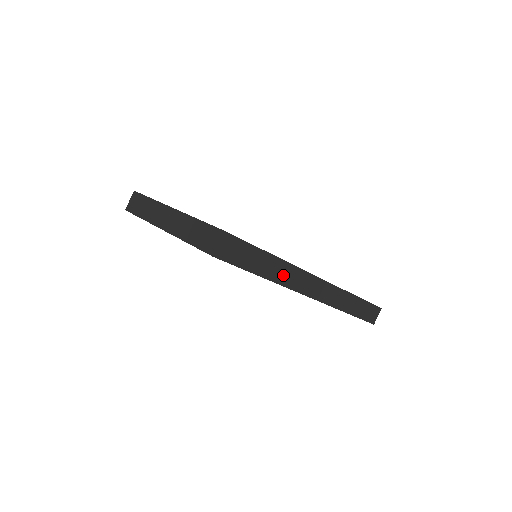
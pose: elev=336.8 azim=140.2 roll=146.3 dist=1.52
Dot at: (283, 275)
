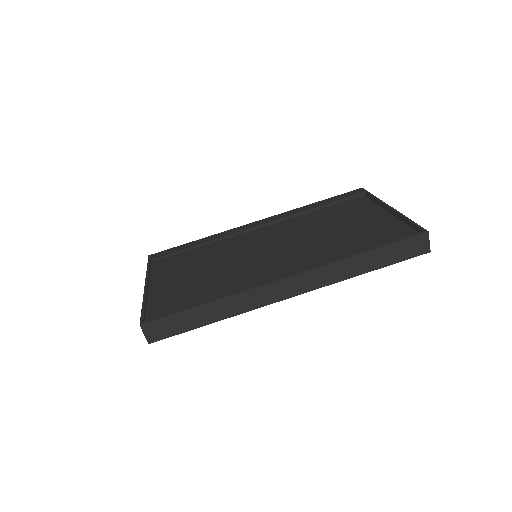
Dot at: (234, 307)
